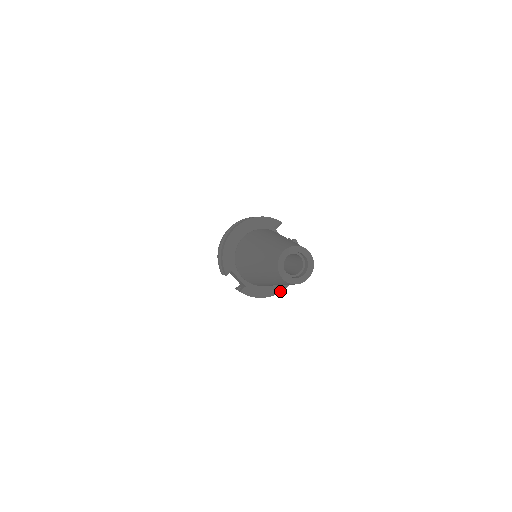
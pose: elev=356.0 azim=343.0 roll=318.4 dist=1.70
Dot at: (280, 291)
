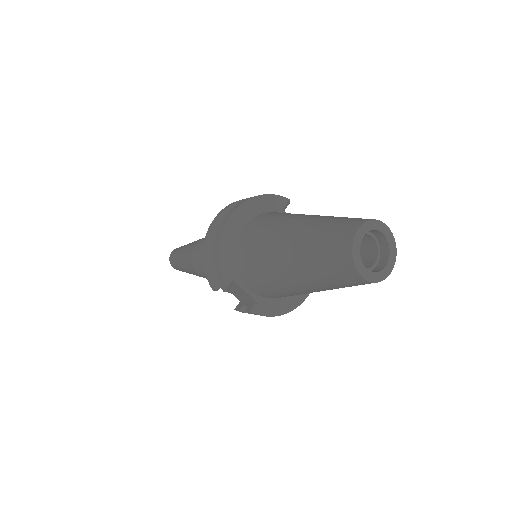
Dot at: (302, 301)
